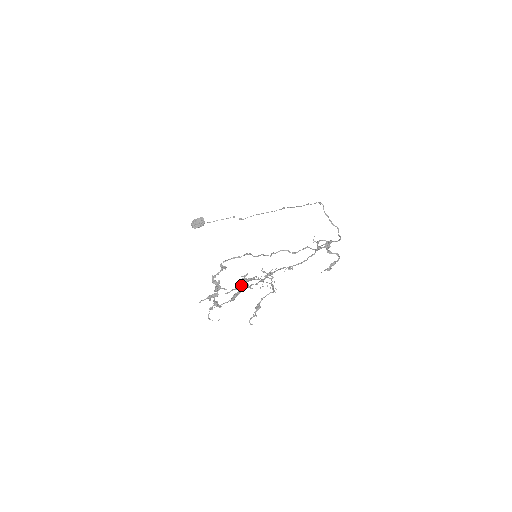
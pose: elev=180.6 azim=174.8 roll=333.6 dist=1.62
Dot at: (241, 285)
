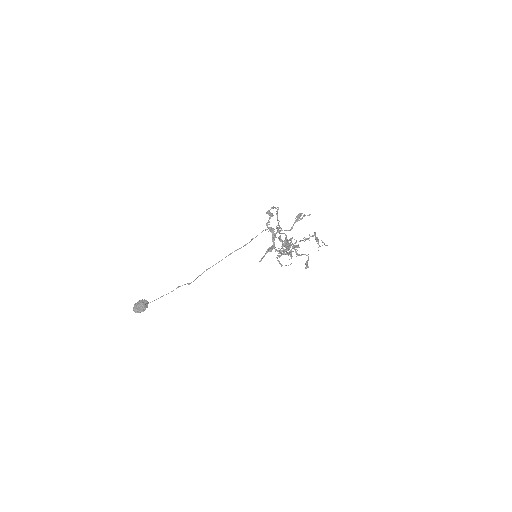
Dot at: (296, 221)
